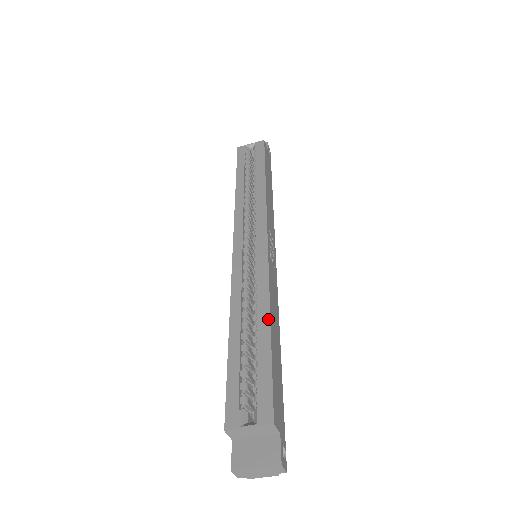
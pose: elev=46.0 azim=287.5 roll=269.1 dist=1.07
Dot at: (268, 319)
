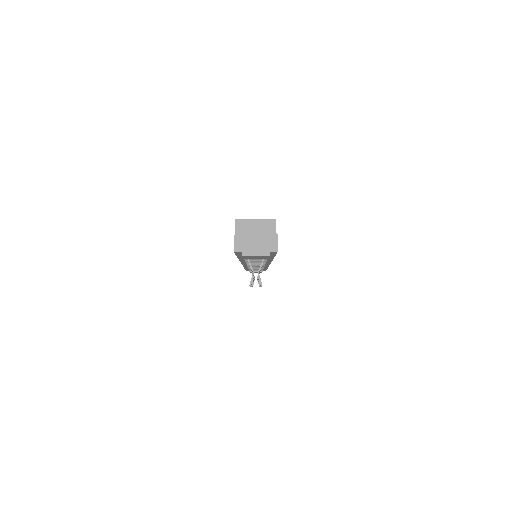
Dot at: occluded
